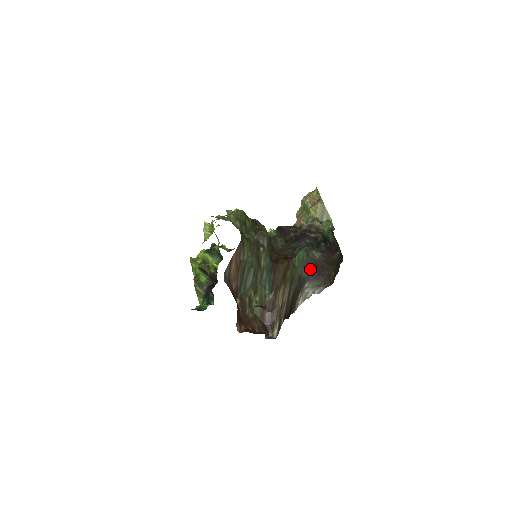
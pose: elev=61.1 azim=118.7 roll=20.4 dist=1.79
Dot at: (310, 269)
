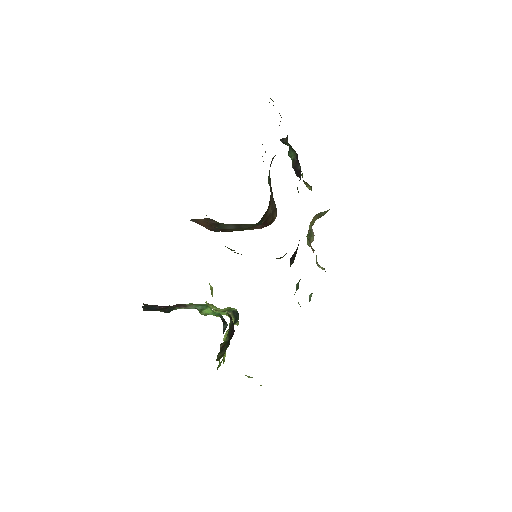
Dot at: occluded
